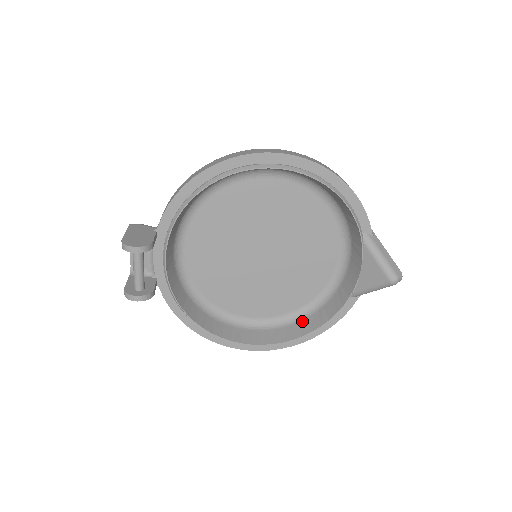
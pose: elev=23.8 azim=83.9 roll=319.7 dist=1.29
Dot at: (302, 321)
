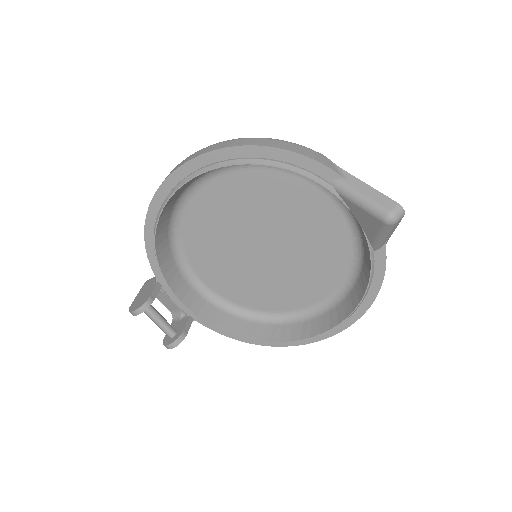
Dot at: (351, 292)
